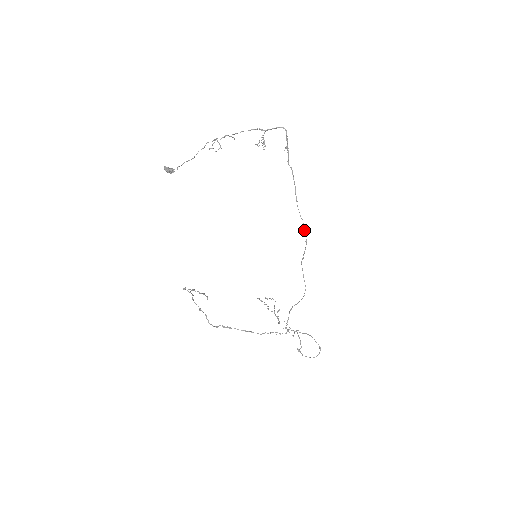
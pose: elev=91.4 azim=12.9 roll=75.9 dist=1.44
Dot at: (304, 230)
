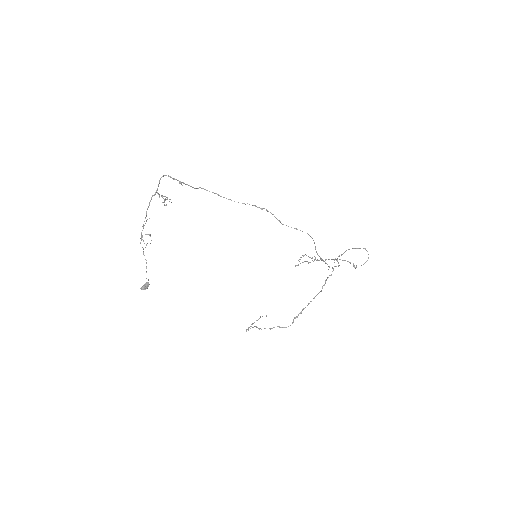
Dot at: occluded
